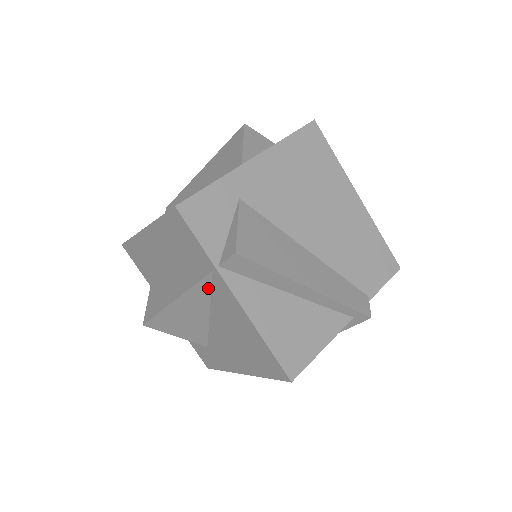
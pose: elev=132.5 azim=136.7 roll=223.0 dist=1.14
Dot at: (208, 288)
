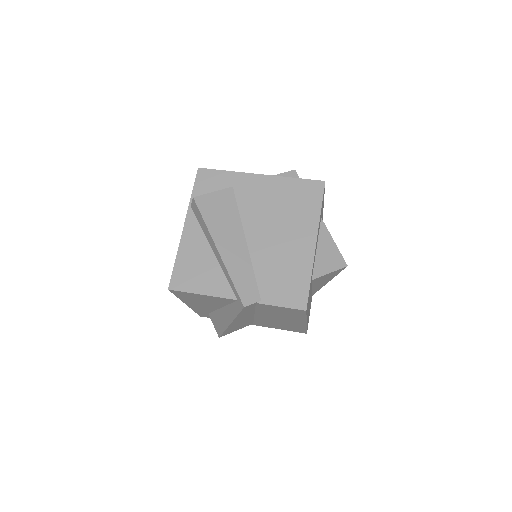
Dot at: occluded
